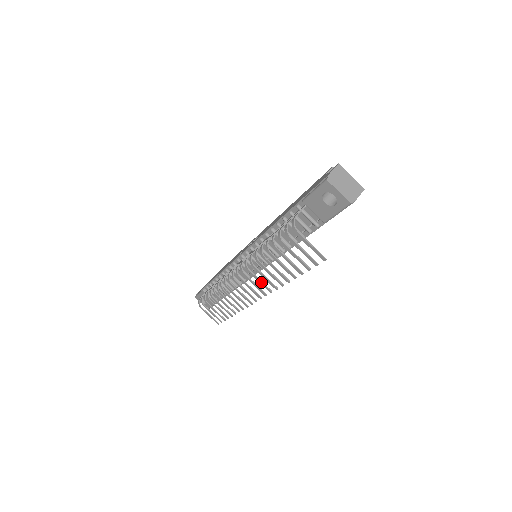
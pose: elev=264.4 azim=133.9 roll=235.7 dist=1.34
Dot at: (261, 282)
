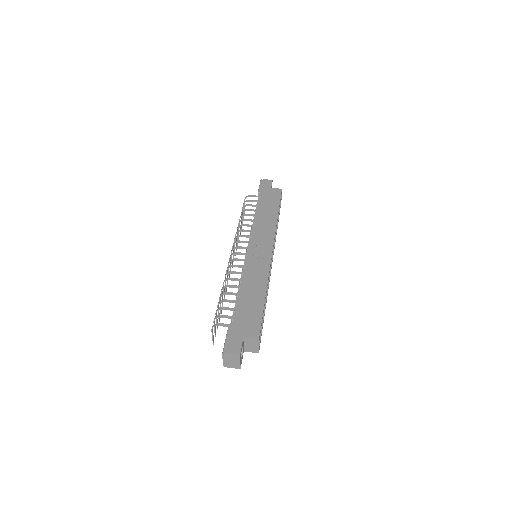
Dot at: occluded
